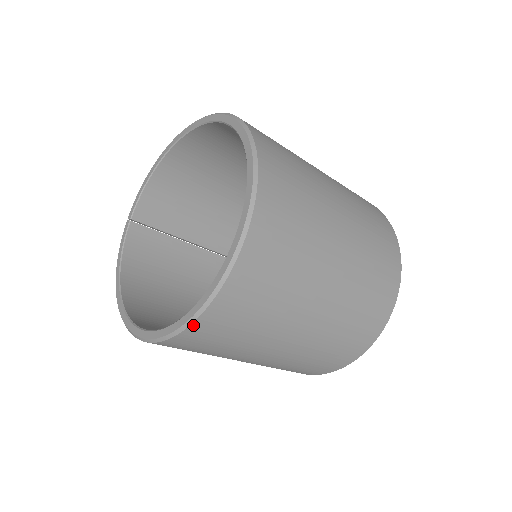
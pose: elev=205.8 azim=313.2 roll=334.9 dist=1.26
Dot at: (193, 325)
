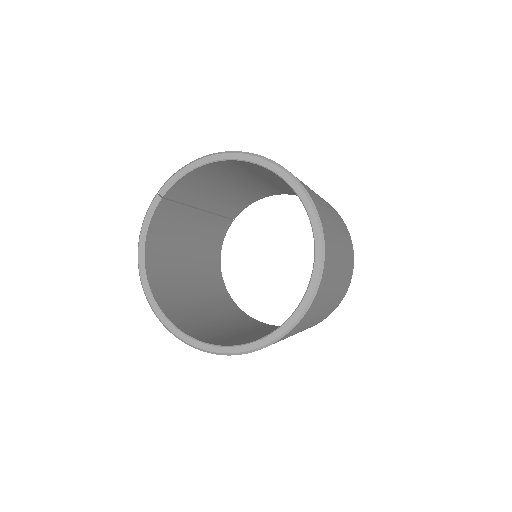
Dot at: (229, 355)
